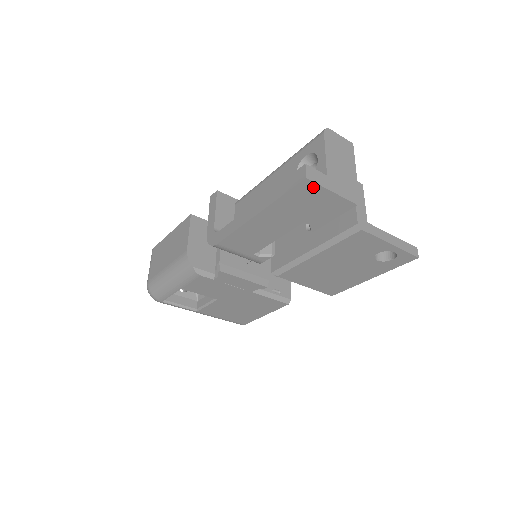
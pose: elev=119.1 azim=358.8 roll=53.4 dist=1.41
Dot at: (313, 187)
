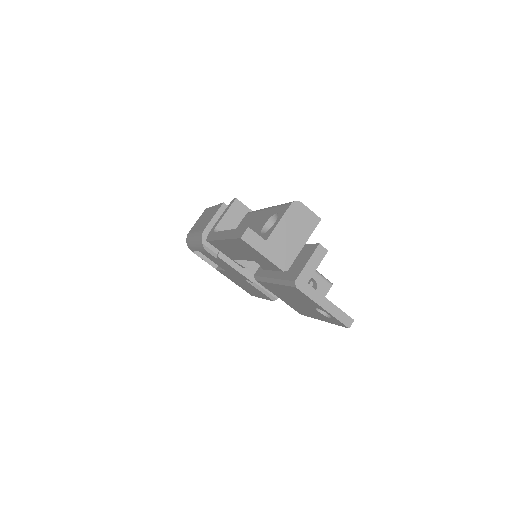
Dot at: (248, 245)
